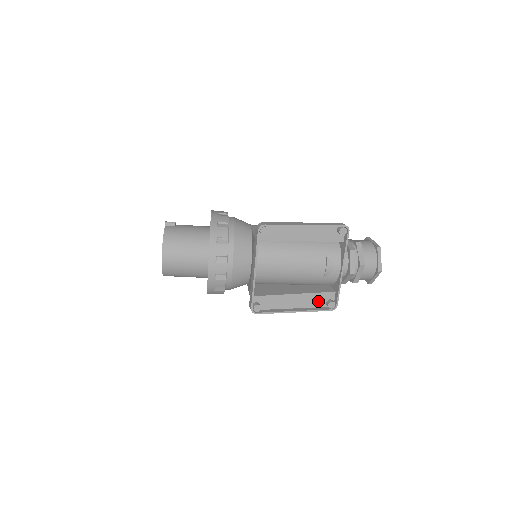
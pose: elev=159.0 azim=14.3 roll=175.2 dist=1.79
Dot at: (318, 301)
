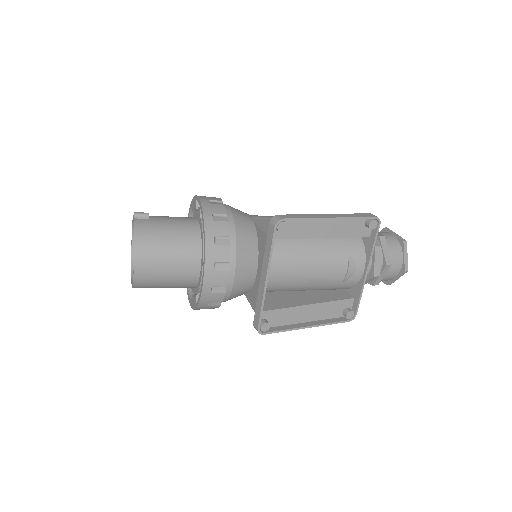
Dot at: (334, 311)
